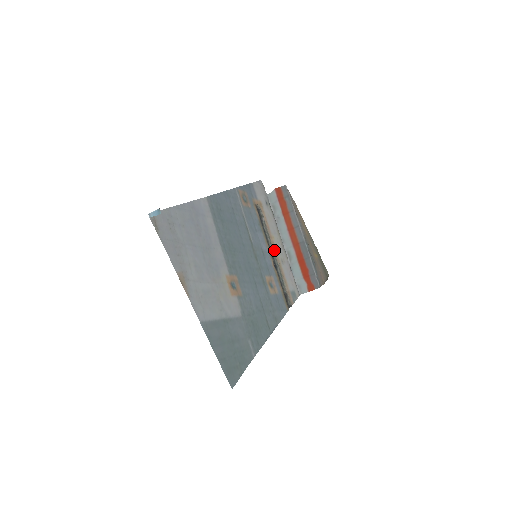
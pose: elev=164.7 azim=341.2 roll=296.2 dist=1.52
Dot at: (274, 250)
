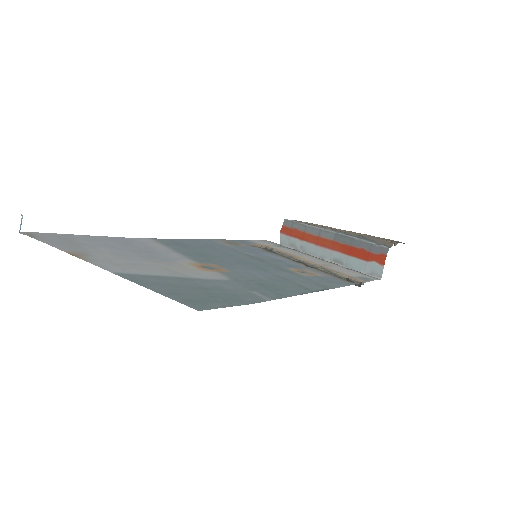
Dot at: (305, 262)
